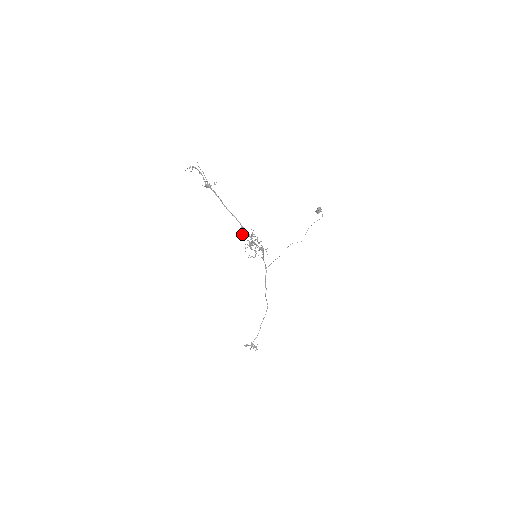
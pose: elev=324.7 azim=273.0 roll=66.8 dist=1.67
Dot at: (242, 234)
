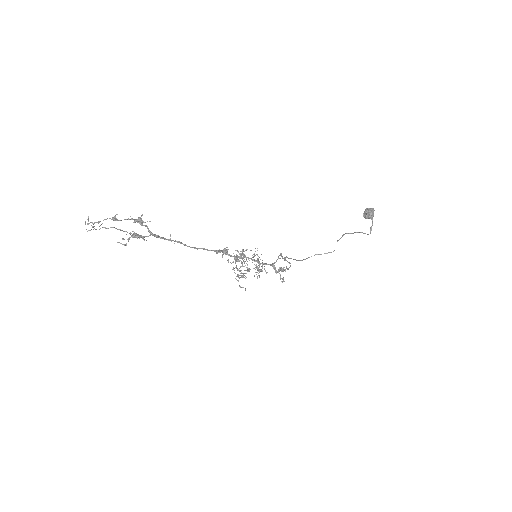
Dot at: (223, 253)
